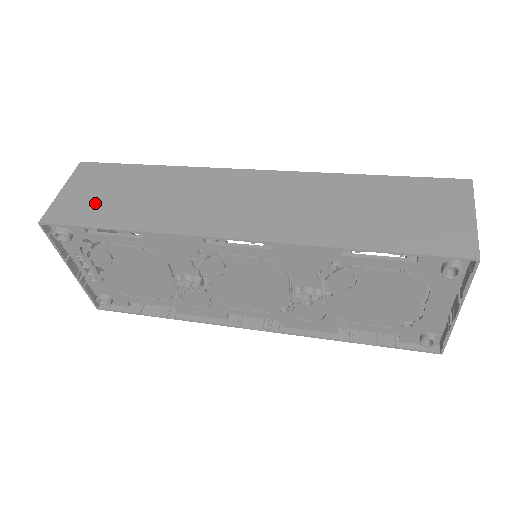
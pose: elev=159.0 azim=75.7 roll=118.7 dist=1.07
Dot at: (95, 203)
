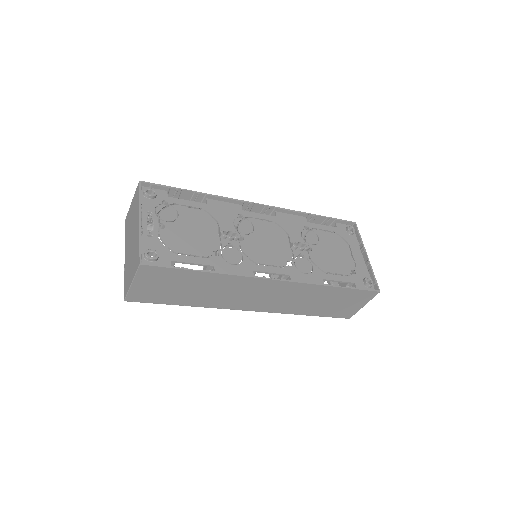
Dot at: occluded
